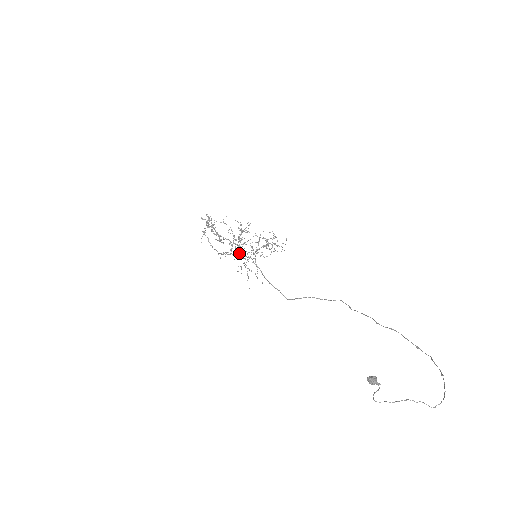
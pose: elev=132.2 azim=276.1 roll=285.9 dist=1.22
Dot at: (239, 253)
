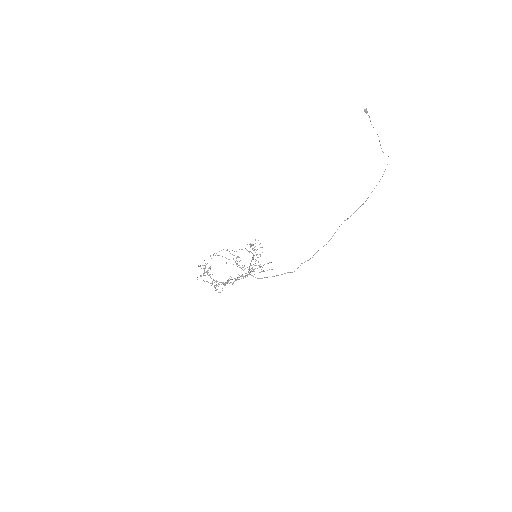
Dot at: (243, 267)
